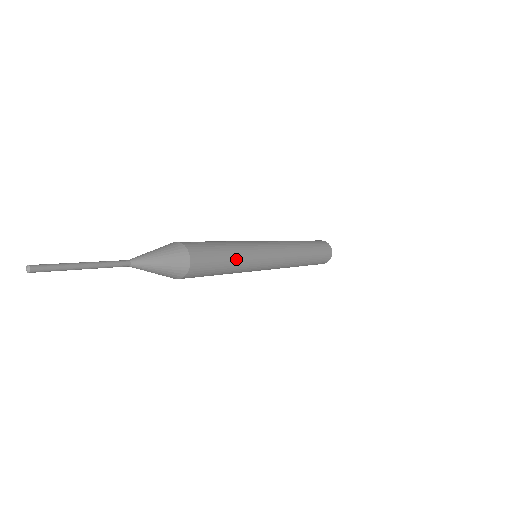
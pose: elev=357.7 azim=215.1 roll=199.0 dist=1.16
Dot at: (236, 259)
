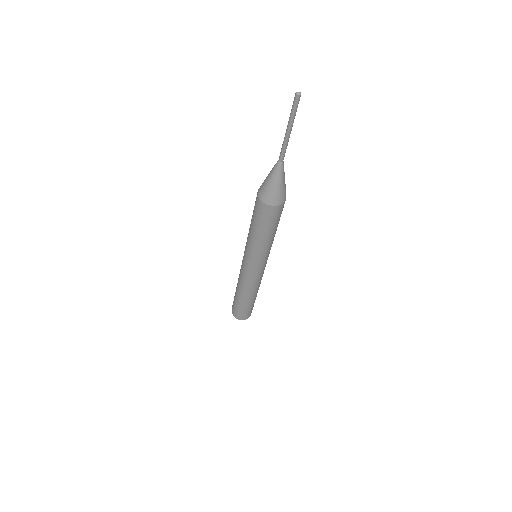
Dot at: (270, 239)
